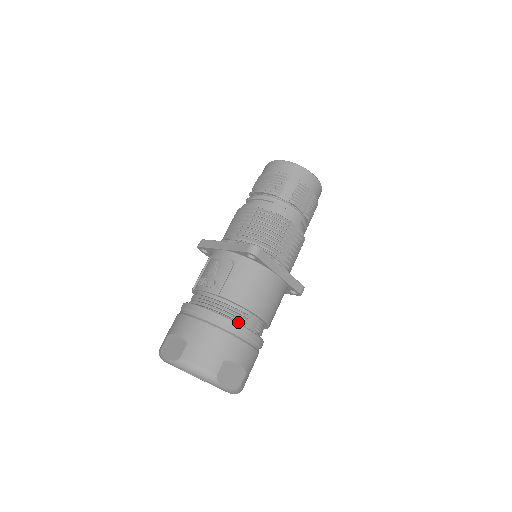
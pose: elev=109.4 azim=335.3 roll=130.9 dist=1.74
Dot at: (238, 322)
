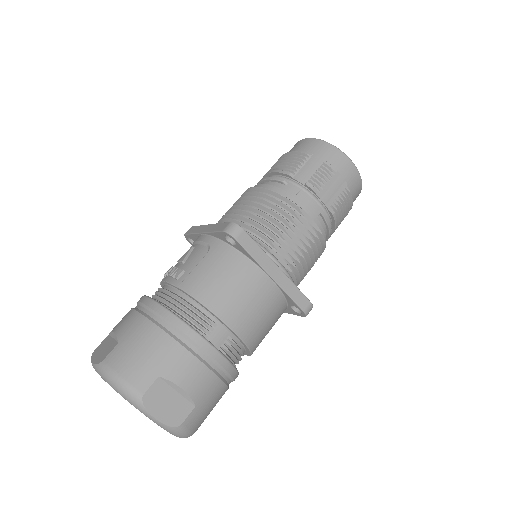
Dot at: (195, 328)
